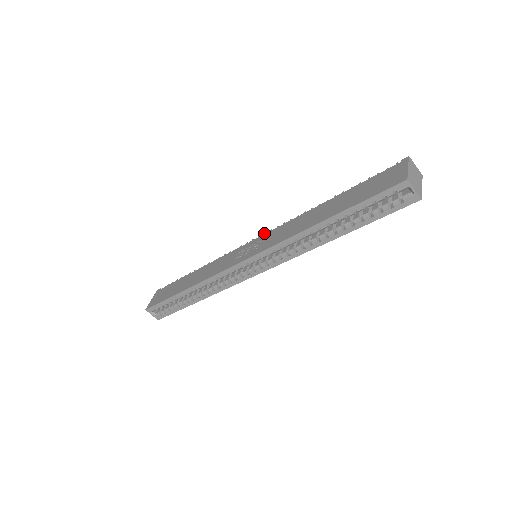
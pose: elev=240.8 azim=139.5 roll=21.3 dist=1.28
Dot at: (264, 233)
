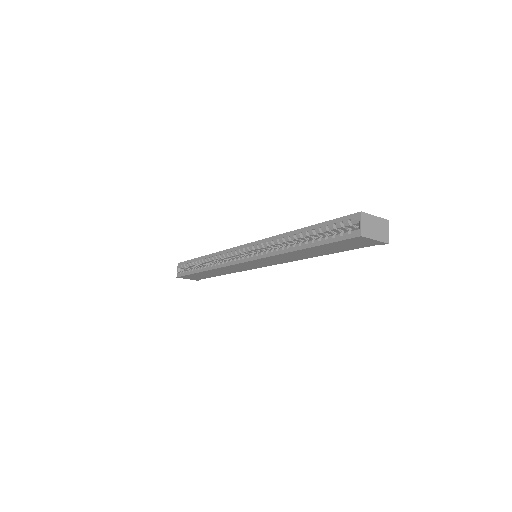
Dot at: occluded
